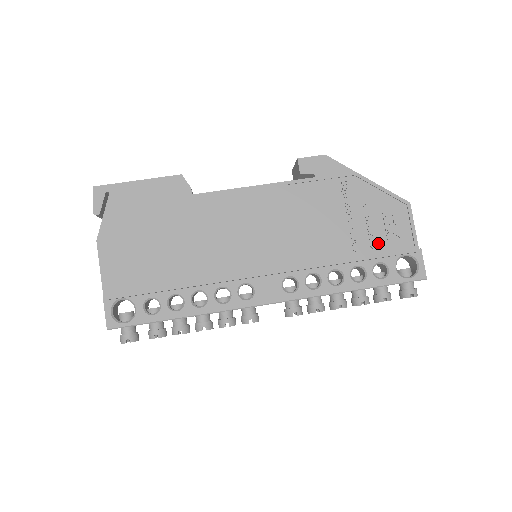
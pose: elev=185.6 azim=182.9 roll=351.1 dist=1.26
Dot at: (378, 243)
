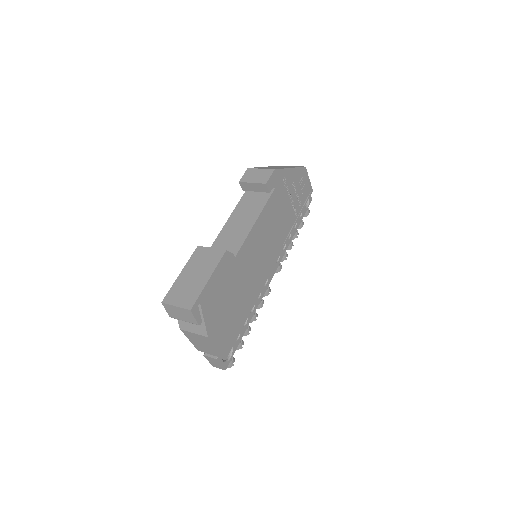
Dot at: (301, 201)
